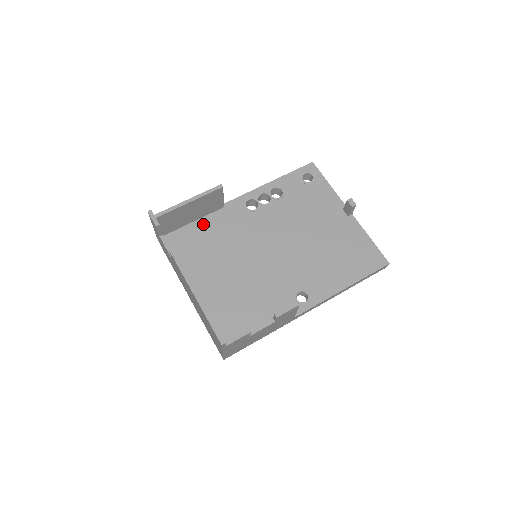
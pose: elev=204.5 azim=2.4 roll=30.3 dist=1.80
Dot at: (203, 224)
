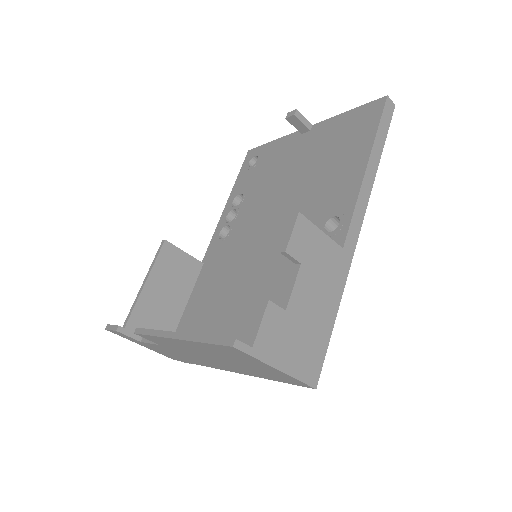
Dot at: (195, 296)
